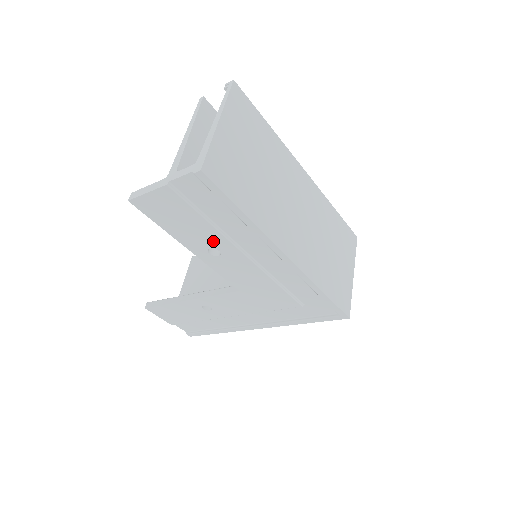
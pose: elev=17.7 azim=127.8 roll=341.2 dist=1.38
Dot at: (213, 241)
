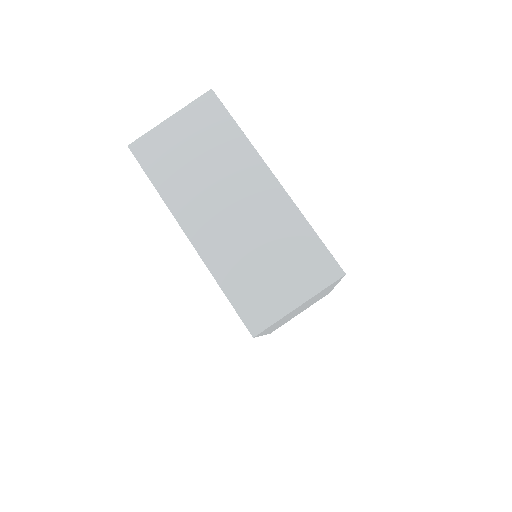
Dot at: occluded
